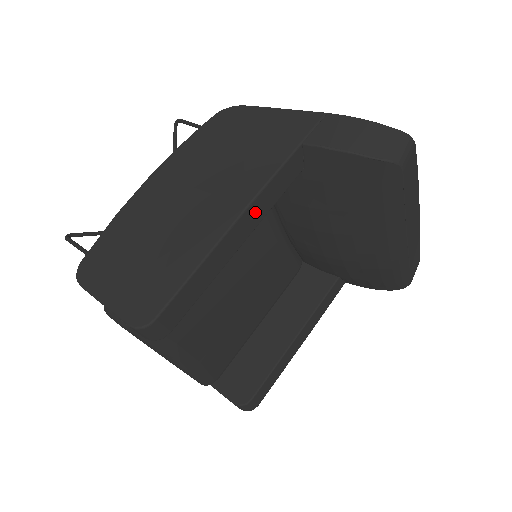
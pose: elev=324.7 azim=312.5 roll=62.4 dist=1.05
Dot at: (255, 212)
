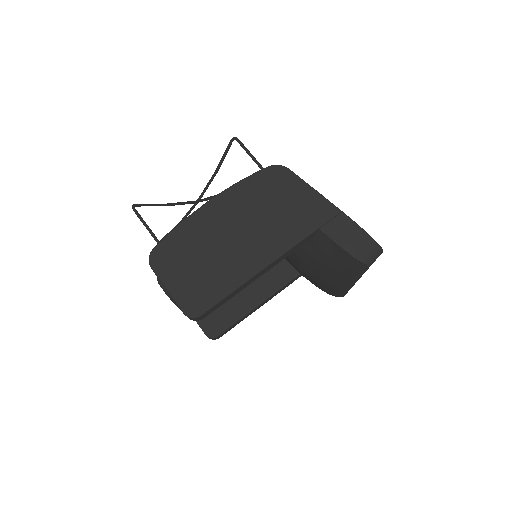
Dot at: (276, 262)
